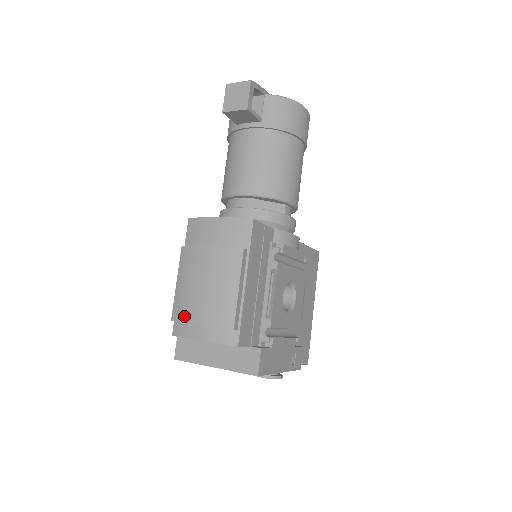
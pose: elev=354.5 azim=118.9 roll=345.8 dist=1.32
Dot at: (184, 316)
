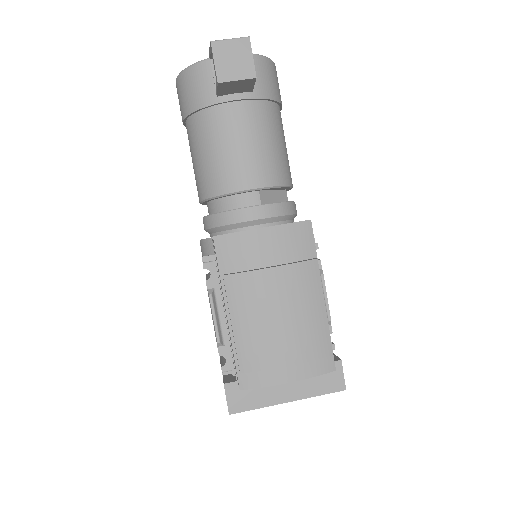
Dot at: (264, 362)
